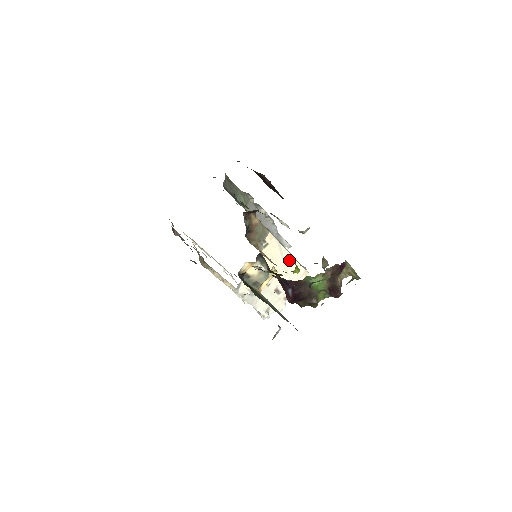
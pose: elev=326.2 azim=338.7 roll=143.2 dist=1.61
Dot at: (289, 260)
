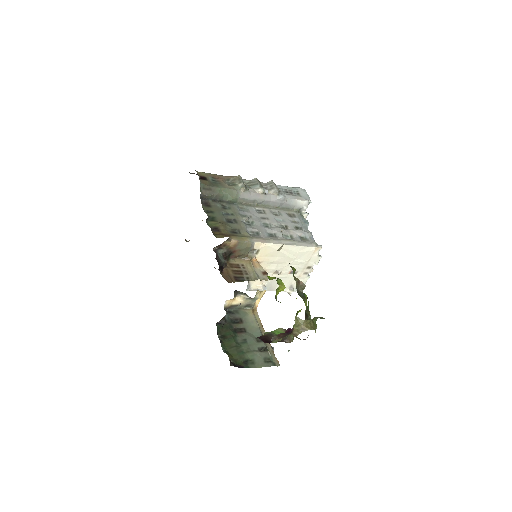
Dot at: (291, 249)
